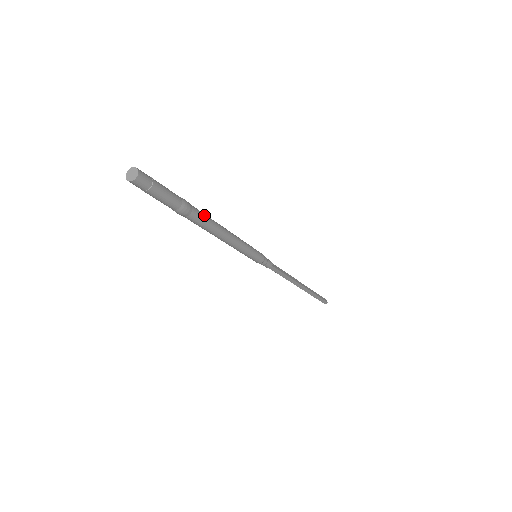
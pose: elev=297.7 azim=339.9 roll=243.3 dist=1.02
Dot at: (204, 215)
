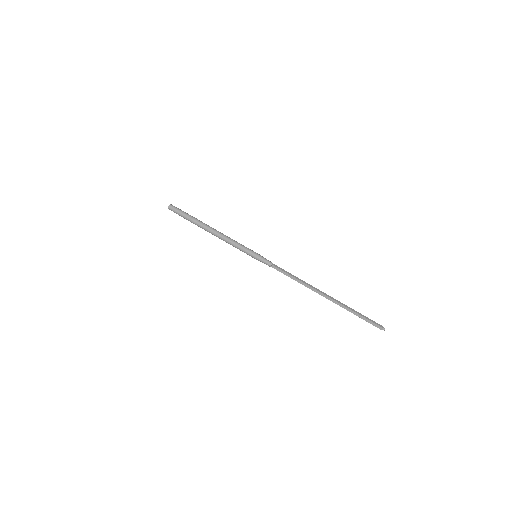
Dot at: (206, 225)
